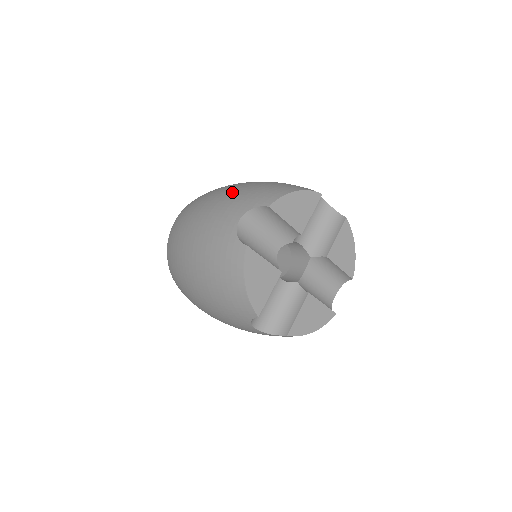
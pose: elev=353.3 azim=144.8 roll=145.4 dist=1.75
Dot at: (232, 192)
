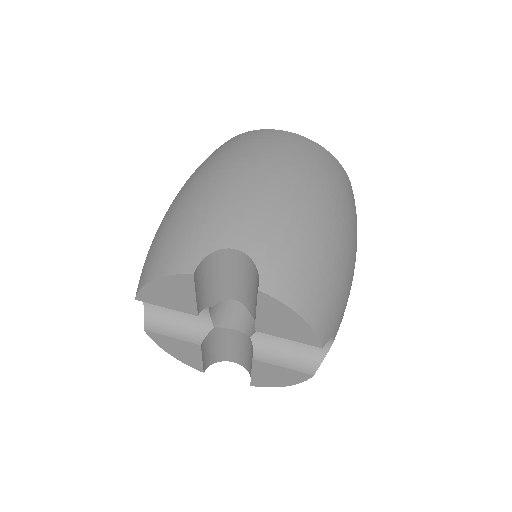
Dot at: occluded
